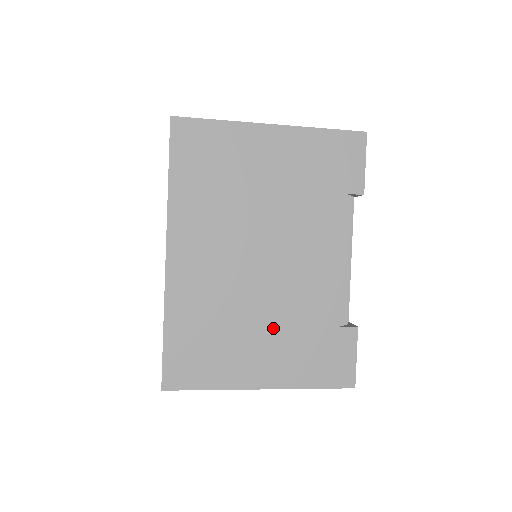
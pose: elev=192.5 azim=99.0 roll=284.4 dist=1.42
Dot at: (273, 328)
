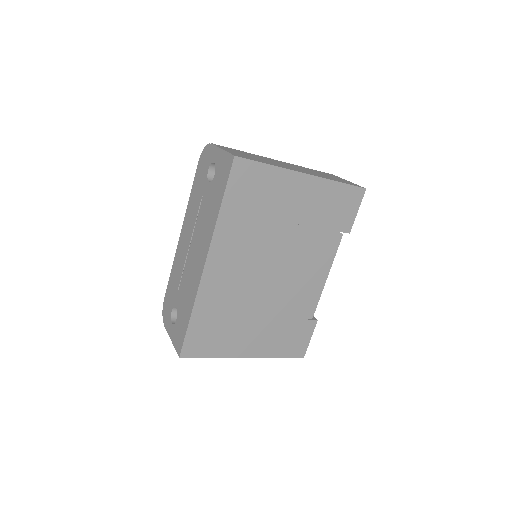
Dot at: (265, 319)
